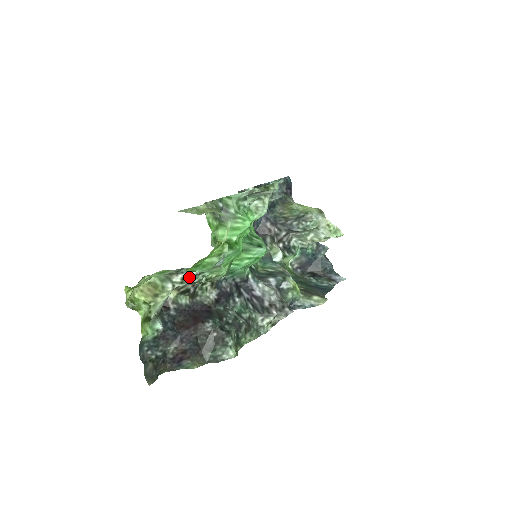
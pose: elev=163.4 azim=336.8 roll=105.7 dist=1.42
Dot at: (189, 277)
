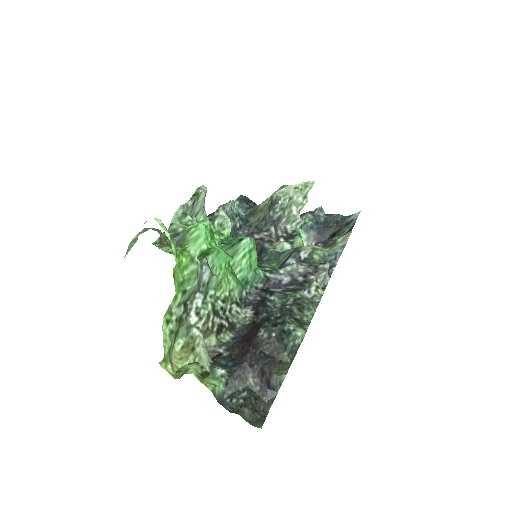
Dot at: (200, 308)
